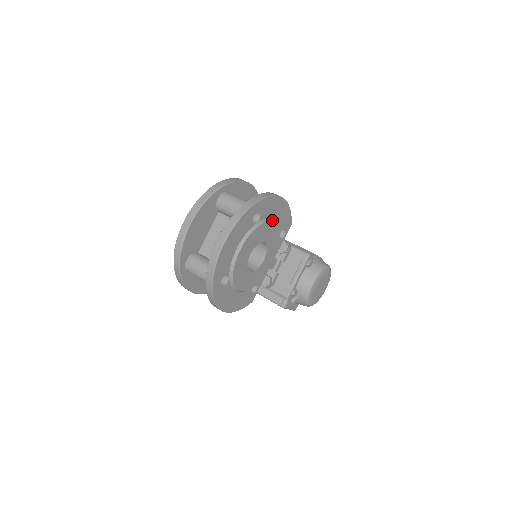
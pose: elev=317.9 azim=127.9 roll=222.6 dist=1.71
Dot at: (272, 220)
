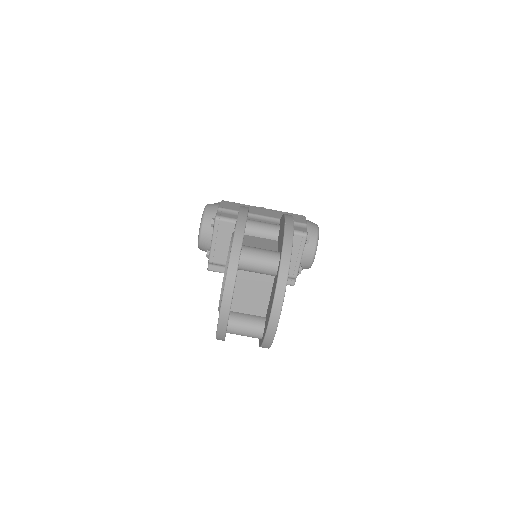
Dot at: occluded
